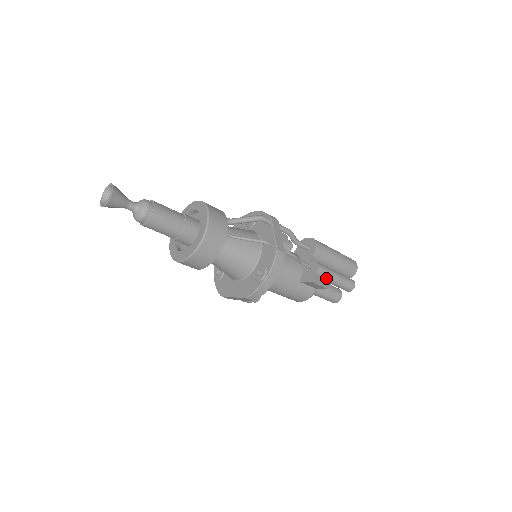
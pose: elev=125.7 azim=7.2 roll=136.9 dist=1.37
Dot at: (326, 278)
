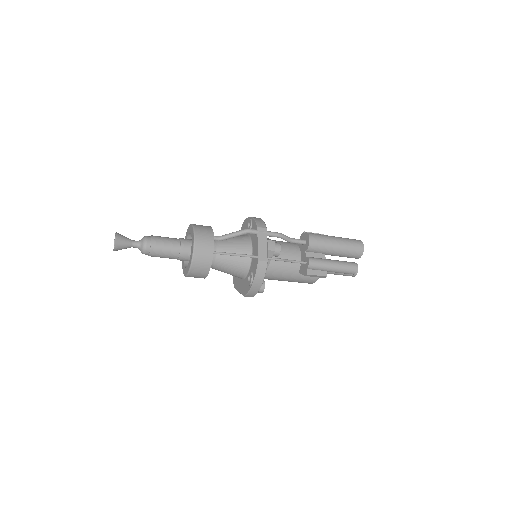
Dot at: (321, 270)
